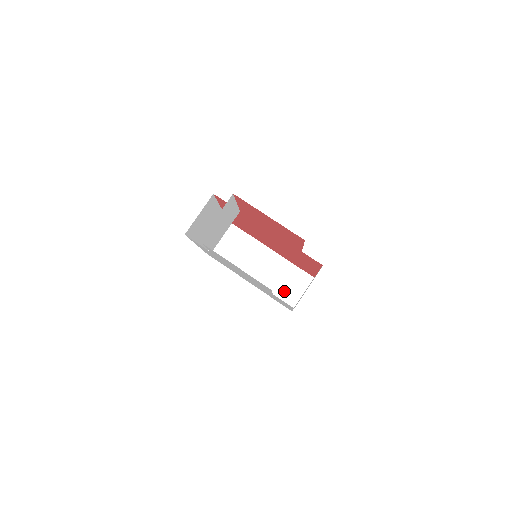
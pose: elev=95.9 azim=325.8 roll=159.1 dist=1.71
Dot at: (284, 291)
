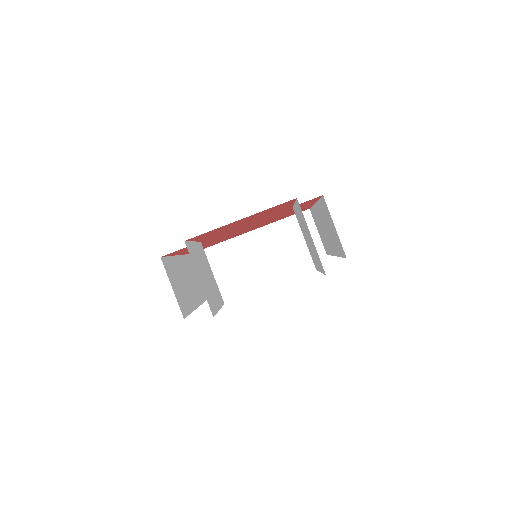
Dot at: (301, 248)
